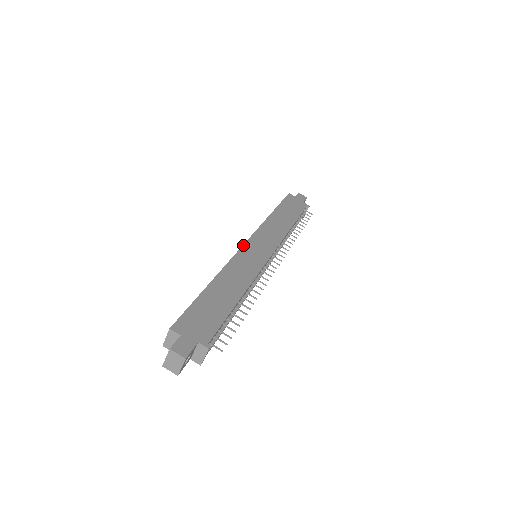
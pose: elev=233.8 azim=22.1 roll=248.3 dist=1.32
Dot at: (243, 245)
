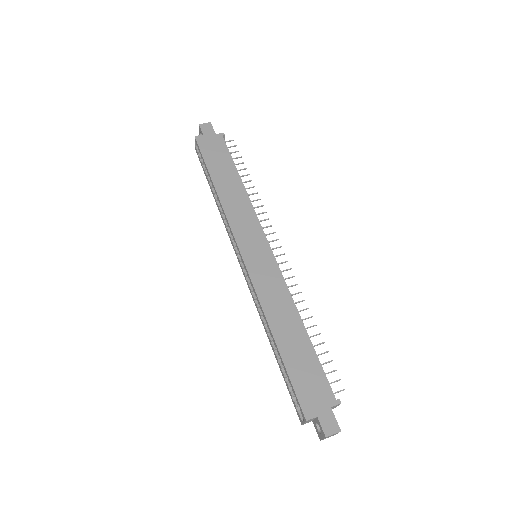
Dot at: (244, 264)
